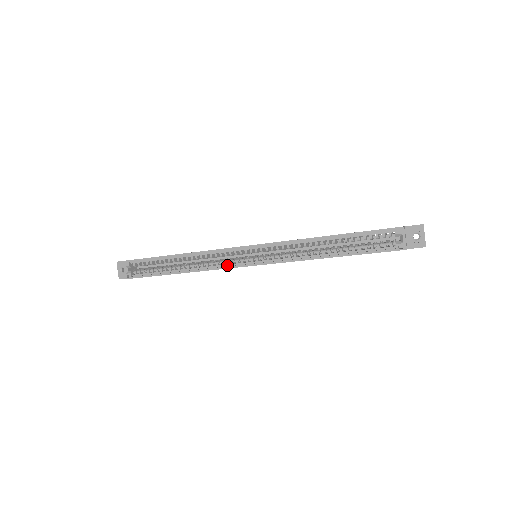
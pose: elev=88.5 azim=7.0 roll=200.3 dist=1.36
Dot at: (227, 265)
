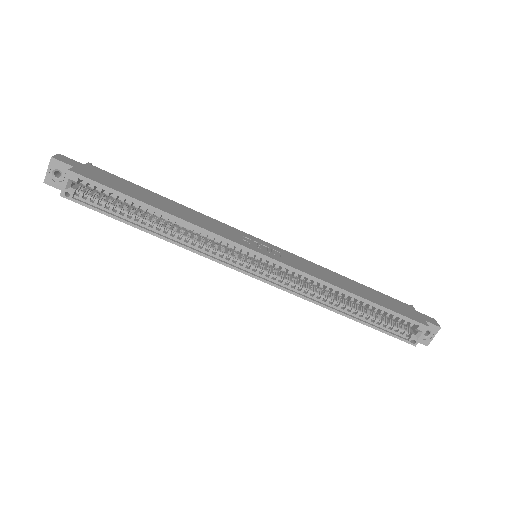
Dot at: (224, 259)
